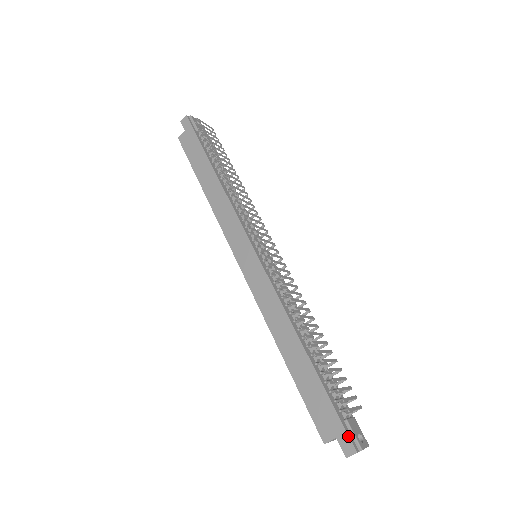
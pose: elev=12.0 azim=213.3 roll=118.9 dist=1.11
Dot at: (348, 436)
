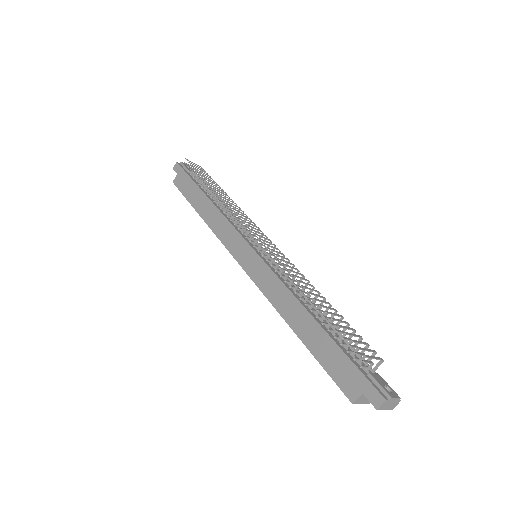
Dot at: (373, 387)
